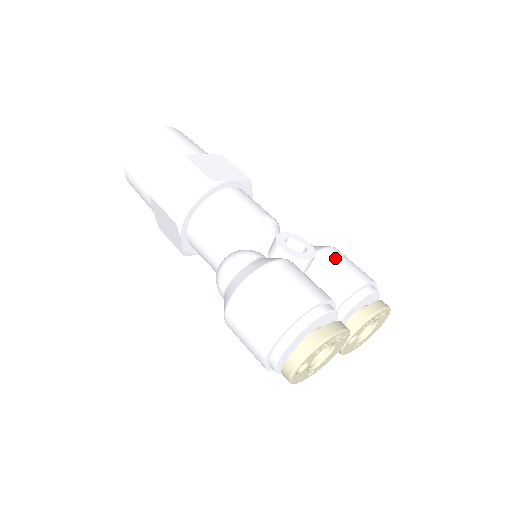
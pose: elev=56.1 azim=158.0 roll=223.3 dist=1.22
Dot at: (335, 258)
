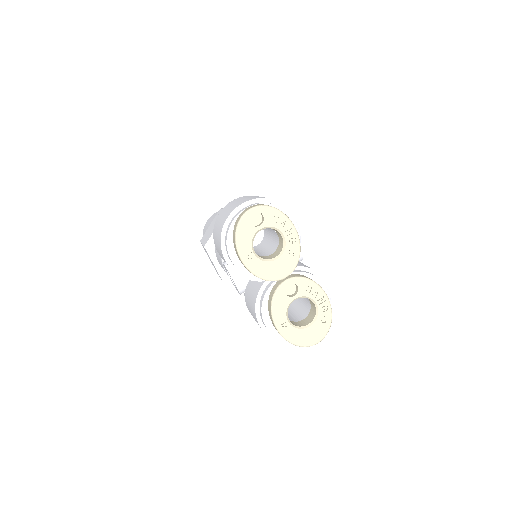
Dot at: occluded
